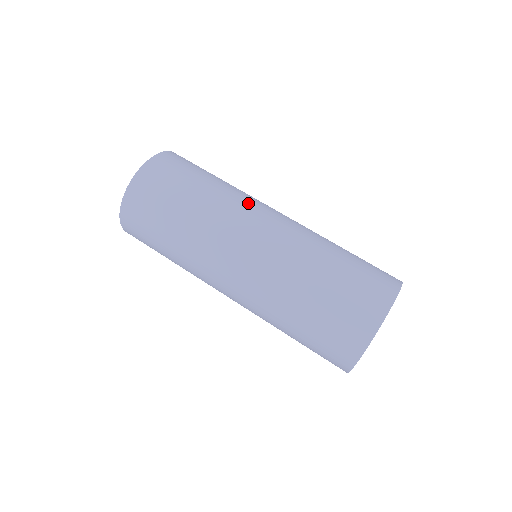
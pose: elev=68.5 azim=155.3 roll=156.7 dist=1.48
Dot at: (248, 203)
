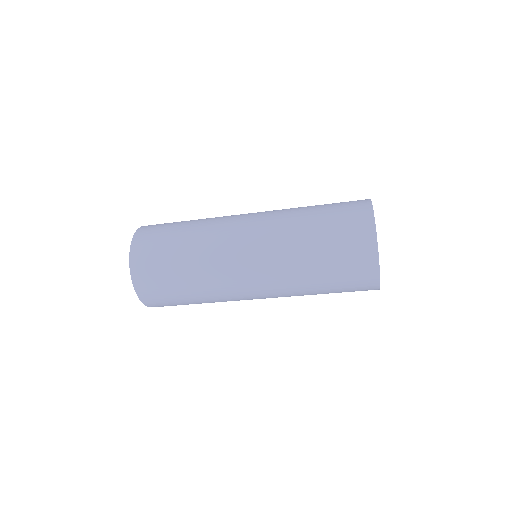
Dot at: (222, 233)
